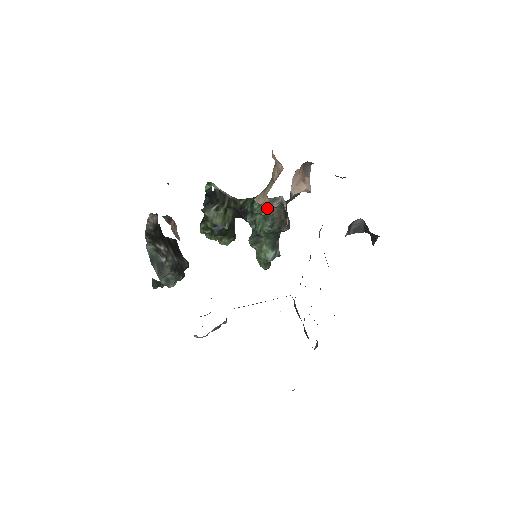
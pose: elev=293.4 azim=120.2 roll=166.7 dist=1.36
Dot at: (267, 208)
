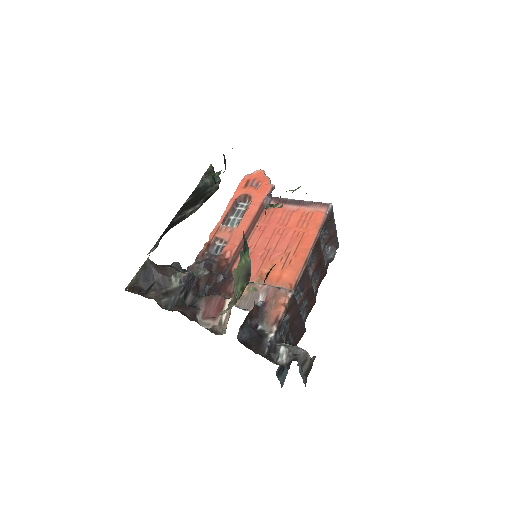
Dot at: occluded
